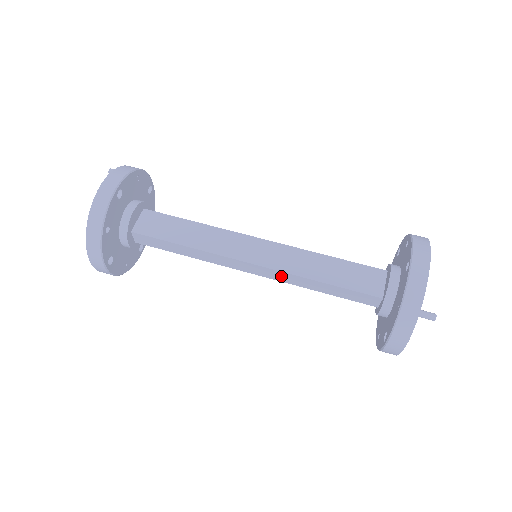
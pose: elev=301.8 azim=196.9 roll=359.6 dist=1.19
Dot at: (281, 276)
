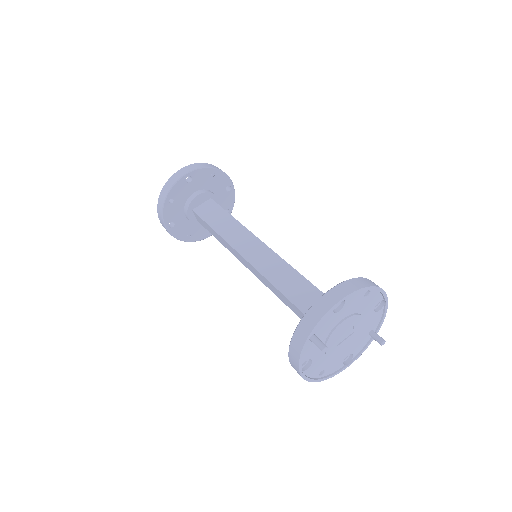
Dot at: (260, 276)
